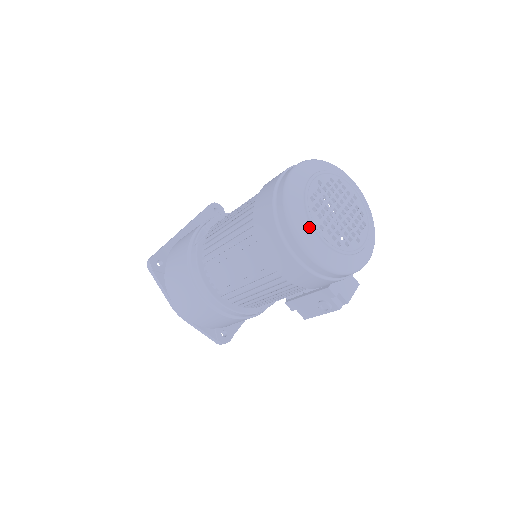
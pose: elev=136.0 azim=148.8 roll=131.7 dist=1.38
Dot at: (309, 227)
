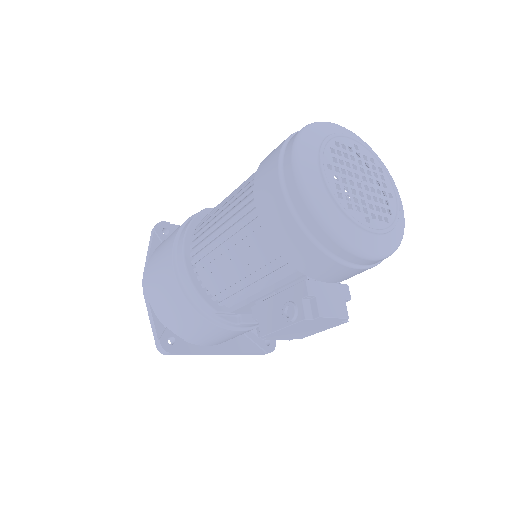
Dot at: (315, 154)
